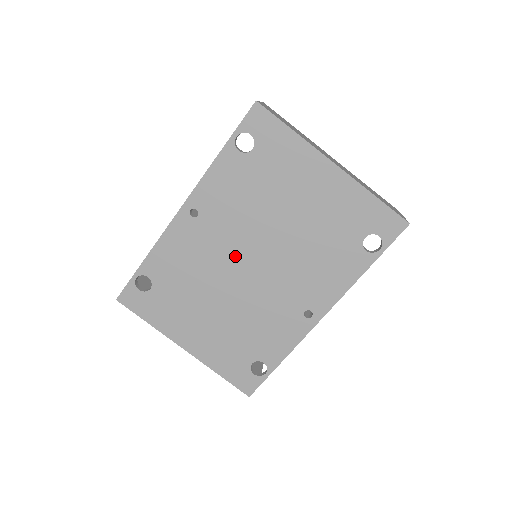
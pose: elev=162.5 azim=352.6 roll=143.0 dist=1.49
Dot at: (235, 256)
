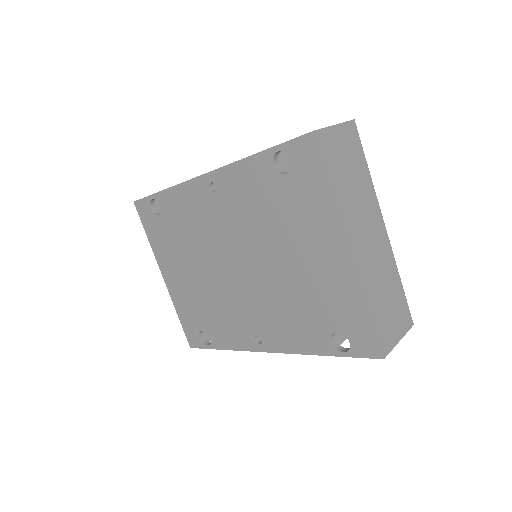
Dot at: (227, 248)
